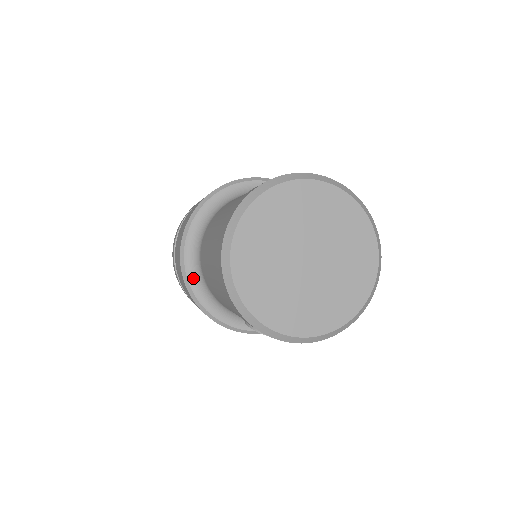
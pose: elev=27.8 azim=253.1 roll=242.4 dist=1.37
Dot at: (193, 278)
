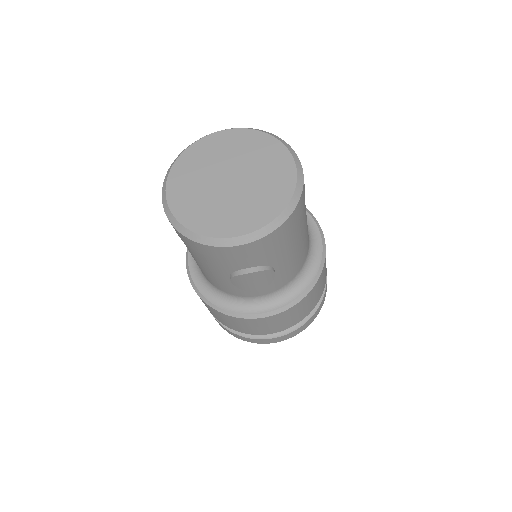
Dot at: (200, 285)
